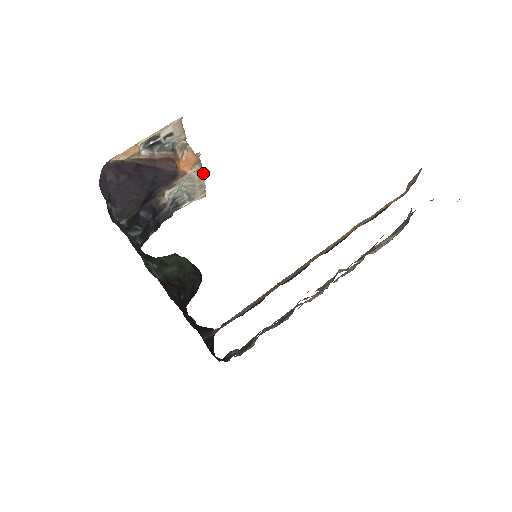
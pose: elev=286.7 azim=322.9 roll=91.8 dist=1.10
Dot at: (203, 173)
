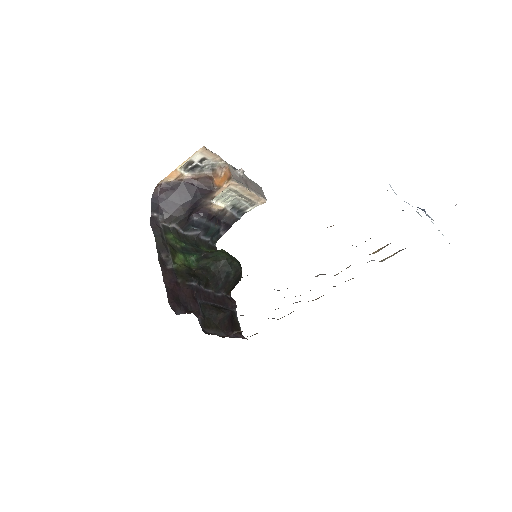
Dot at: (241, 185)
